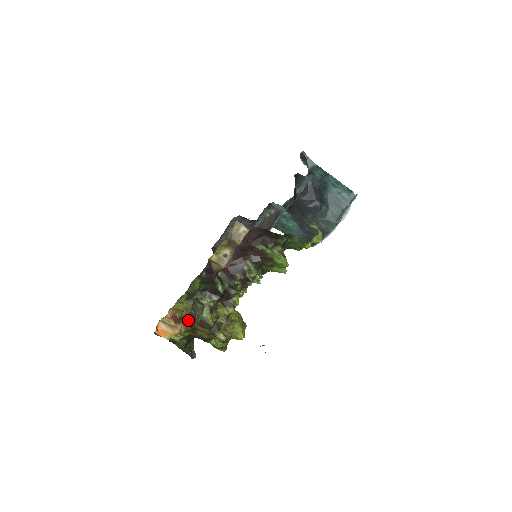
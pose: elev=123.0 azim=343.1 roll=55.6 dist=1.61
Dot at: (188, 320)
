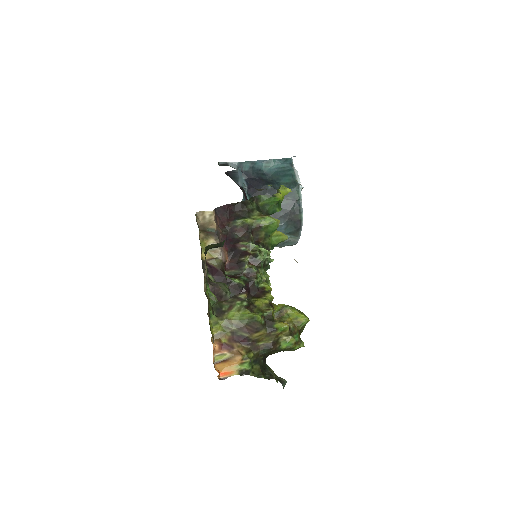
Dot at: (238, 338)
